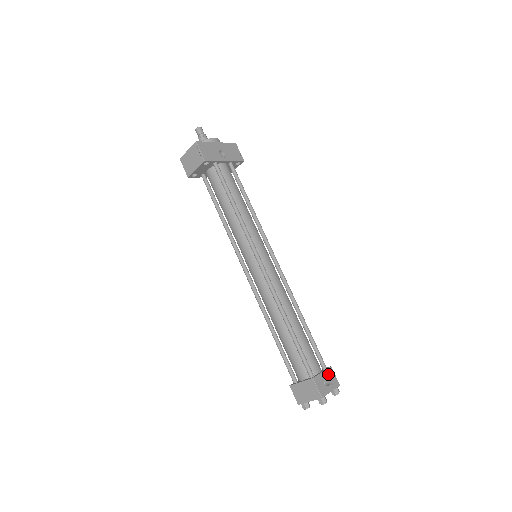
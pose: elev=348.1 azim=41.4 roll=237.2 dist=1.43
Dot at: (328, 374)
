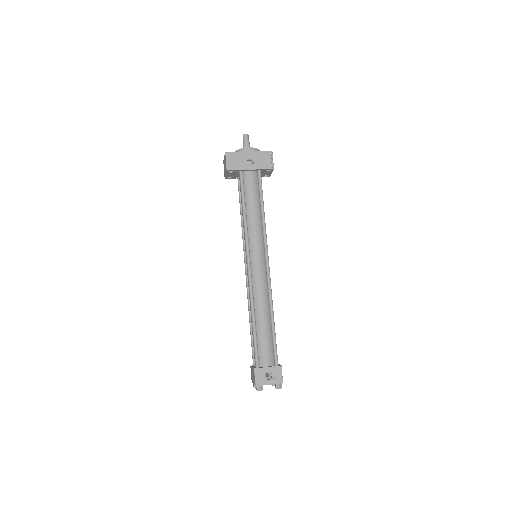
Dot at: (274, 370)
